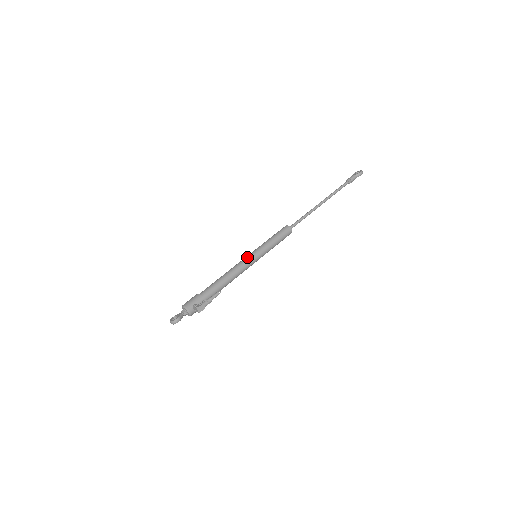
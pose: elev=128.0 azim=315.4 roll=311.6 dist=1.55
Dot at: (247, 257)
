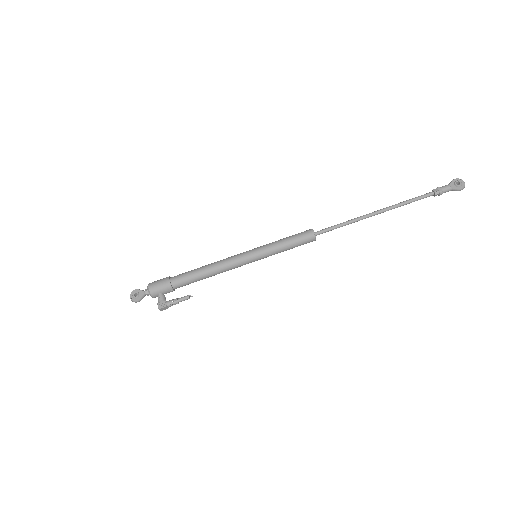
Dot at: (244, 258)
